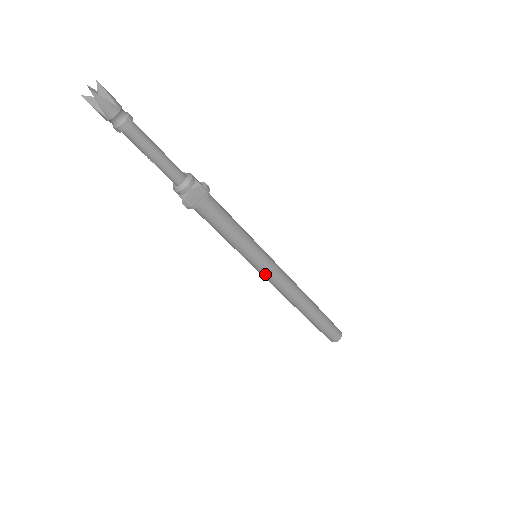
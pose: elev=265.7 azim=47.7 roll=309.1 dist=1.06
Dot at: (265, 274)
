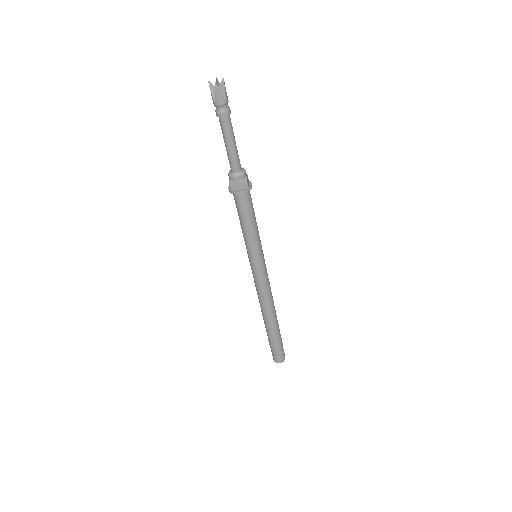
Dot at: (254, 273)
